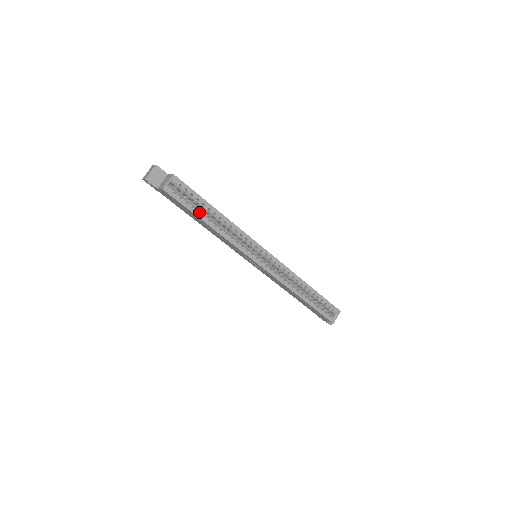
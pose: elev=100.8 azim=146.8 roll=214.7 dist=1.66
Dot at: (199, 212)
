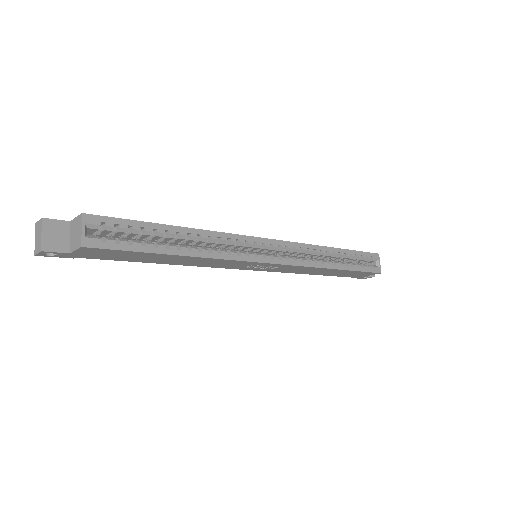
Dot at: (156, 246)
